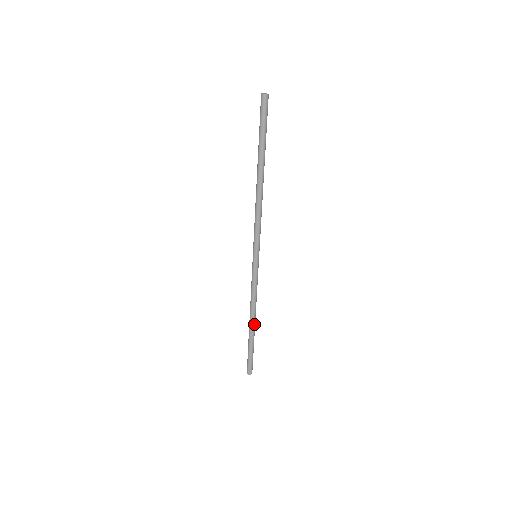
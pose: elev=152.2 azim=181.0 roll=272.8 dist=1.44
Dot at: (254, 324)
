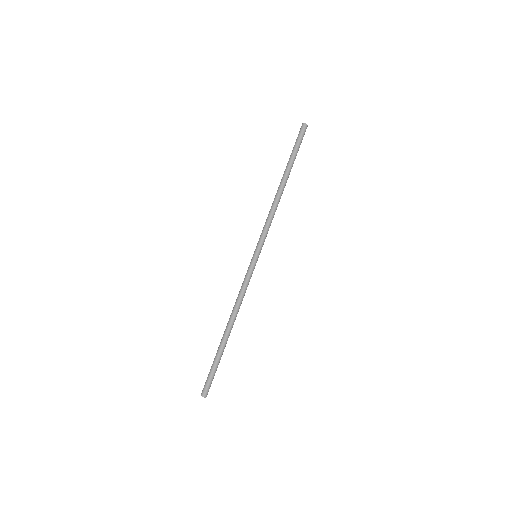
Dot at: occluded
